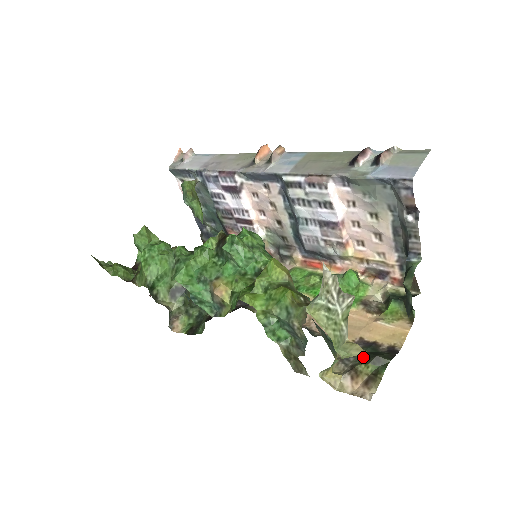
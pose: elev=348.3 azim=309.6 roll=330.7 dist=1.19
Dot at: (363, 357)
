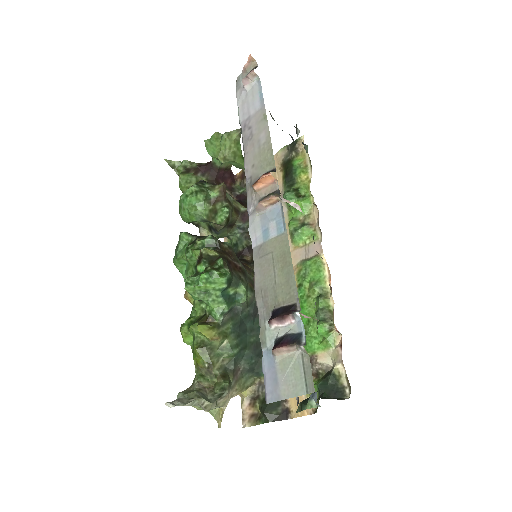
Dot at: occluded
